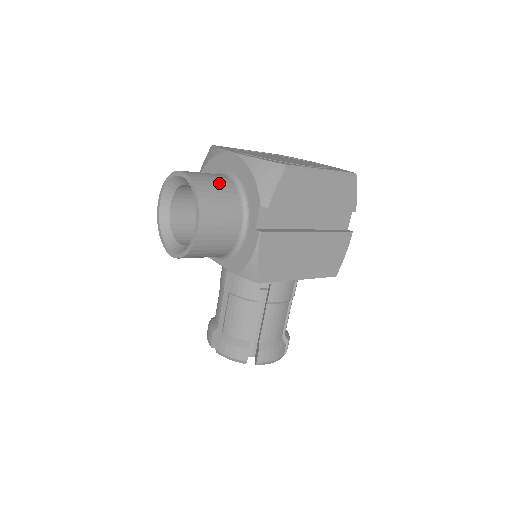
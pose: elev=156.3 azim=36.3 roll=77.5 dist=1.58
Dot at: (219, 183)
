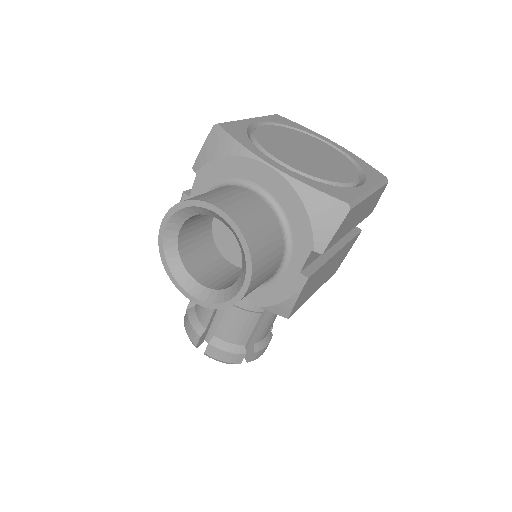
Dot at: (262, 219)
